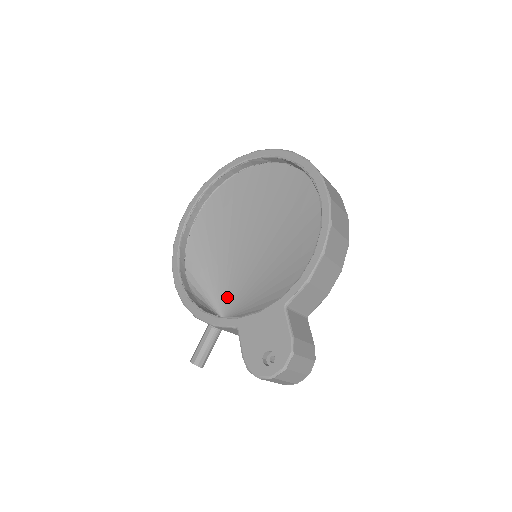
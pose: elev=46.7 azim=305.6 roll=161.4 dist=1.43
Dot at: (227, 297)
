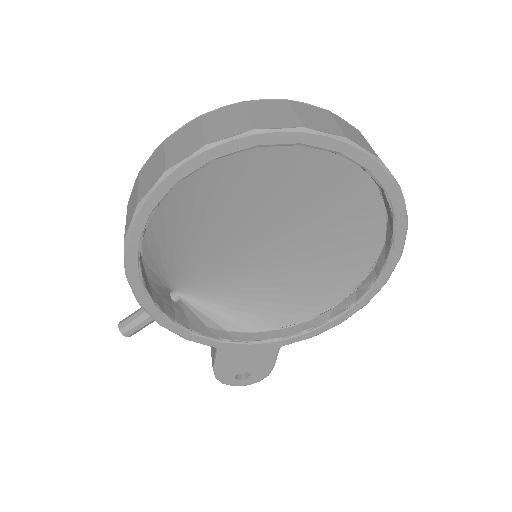
Dot at: (190, 277)
